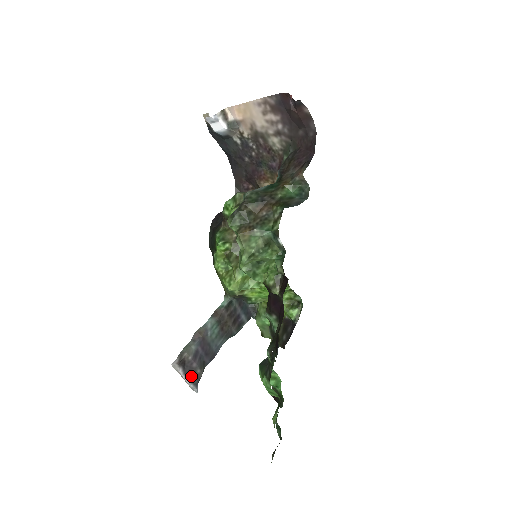
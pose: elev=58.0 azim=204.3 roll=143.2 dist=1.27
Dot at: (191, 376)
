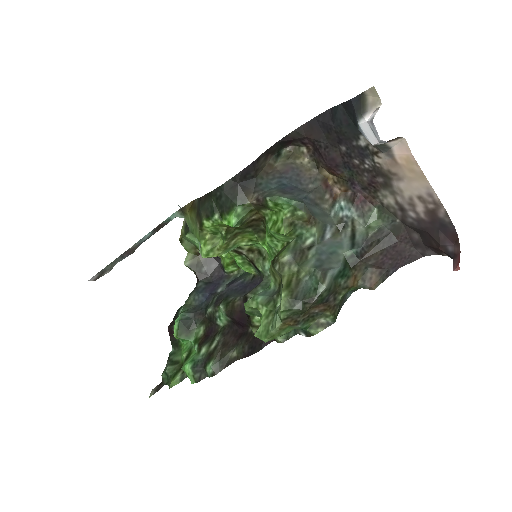
Dot at: occluded
